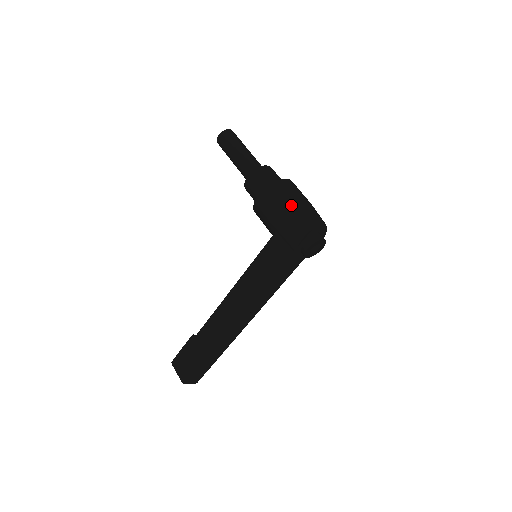
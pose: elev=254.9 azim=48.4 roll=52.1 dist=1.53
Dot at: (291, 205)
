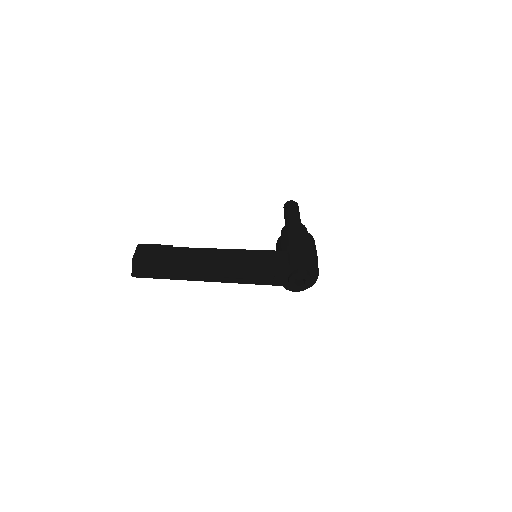
Dot at: (310, 247)
